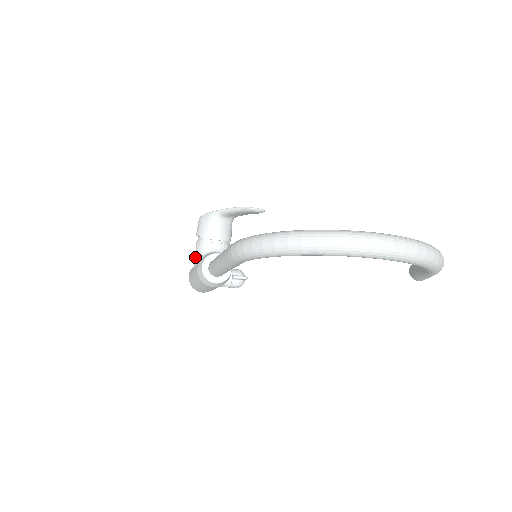
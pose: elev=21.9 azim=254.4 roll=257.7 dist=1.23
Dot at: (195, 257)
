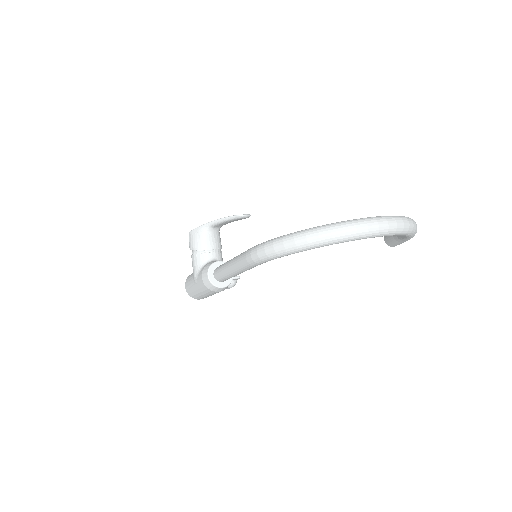
Dot at: (194, 269)
